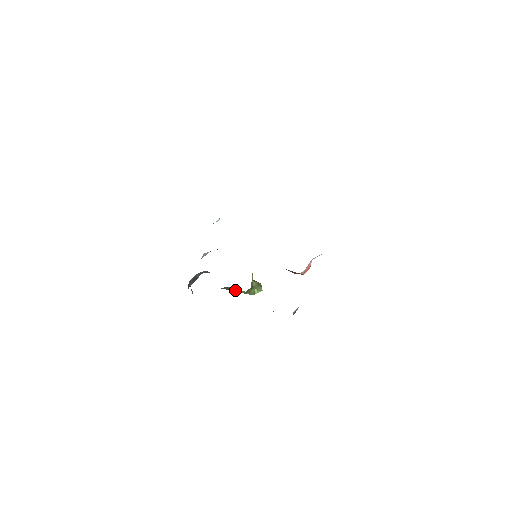
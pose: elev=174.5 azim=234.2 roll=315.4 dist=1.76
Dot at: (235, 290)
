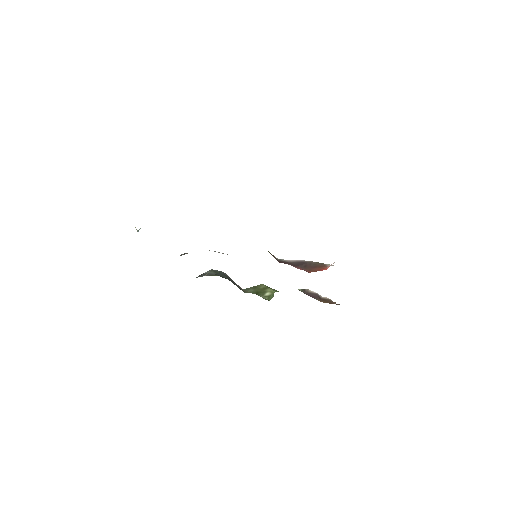
Dot at: (260, 291)
